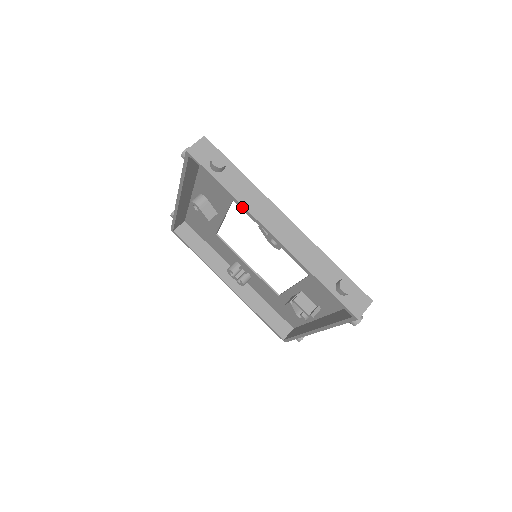
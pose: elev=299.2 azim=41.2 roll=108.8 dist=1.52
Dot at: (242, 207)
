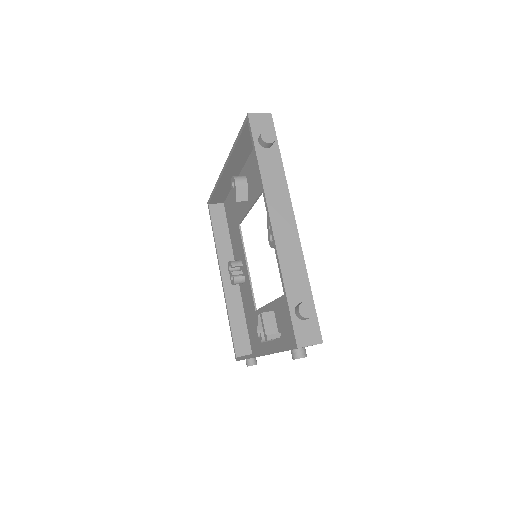
Dot at: (262, 186)
